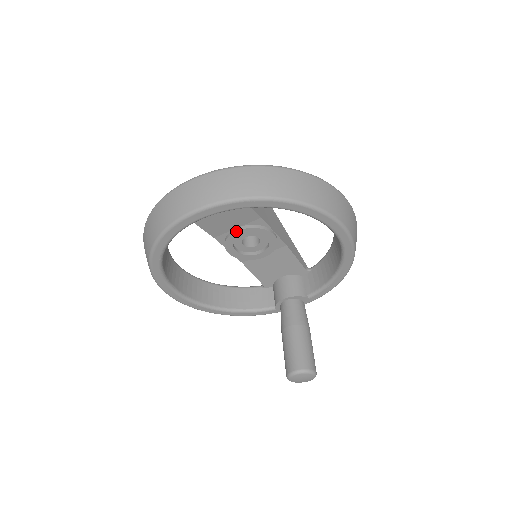
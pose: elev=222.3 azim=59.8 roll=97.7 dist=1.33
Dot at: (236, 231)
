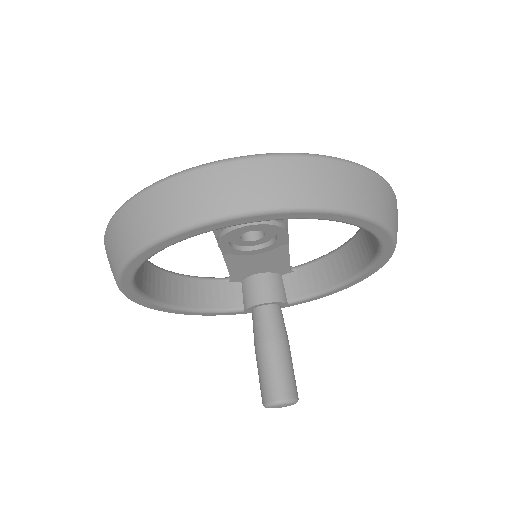
Dot at: (248, 225)
